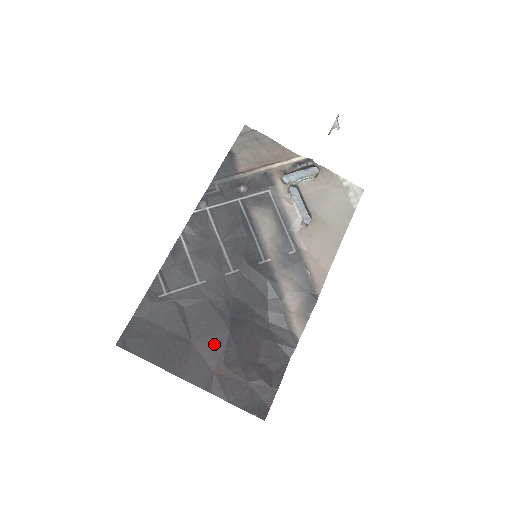
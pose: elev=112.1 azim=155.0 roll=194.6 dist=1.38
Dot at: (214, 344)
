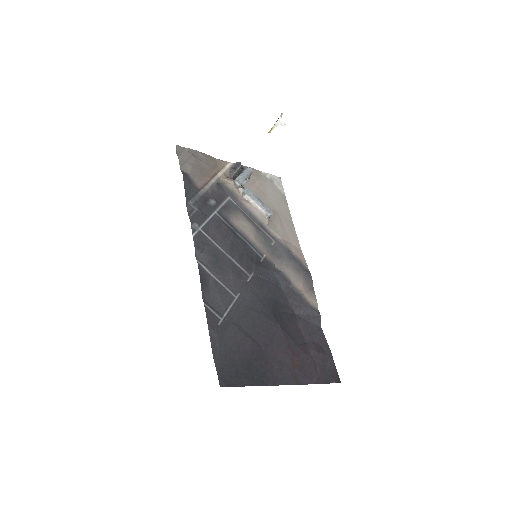
Dot at: (278, 343)
